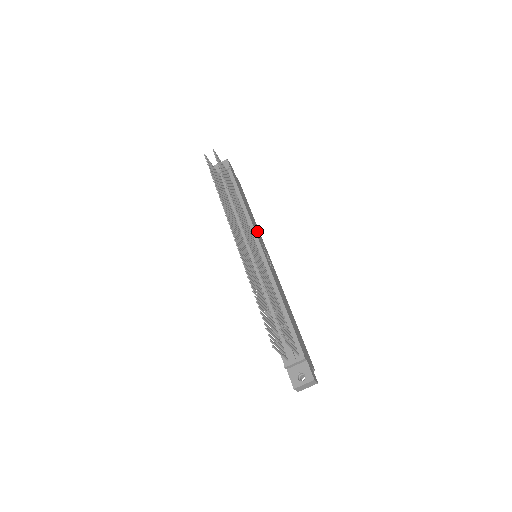
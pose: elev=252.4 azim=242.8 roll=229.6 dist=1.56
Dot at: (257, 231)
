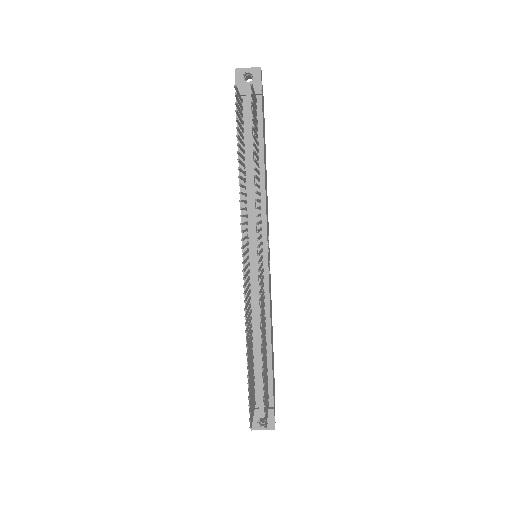
Dot at: (267, 213)
